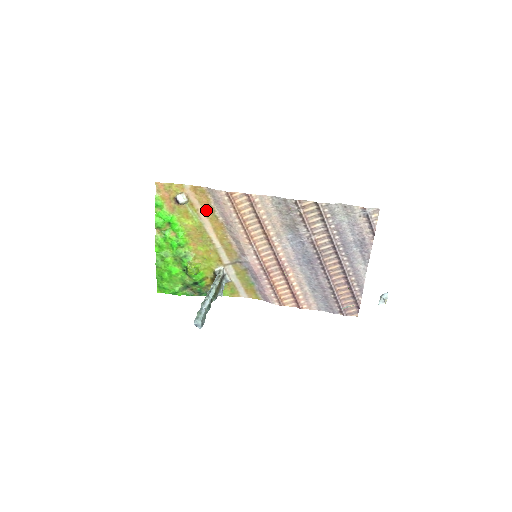
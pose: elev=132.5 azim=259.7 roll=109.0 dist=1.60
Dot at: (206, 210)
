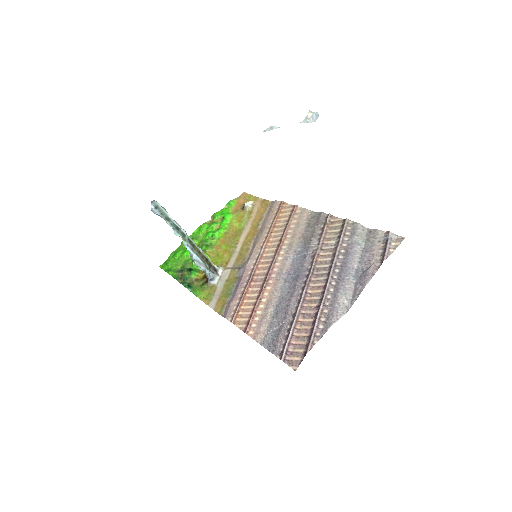
Dot at: (256, 219)
